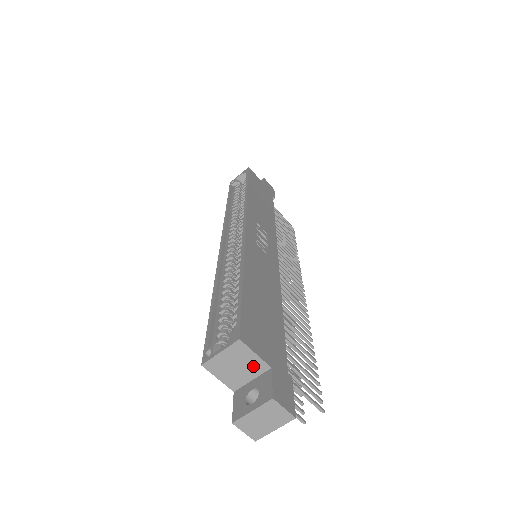
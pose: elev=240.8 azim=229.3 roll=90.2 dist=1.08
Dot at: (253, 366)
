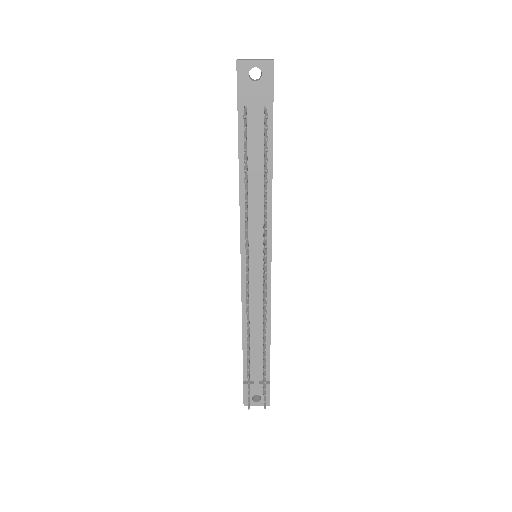
Dot at: occluded
